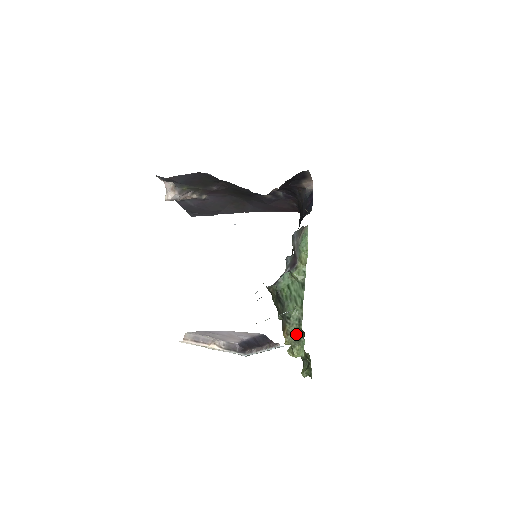
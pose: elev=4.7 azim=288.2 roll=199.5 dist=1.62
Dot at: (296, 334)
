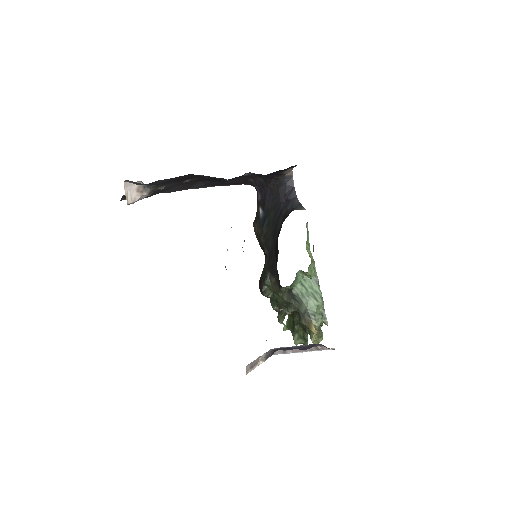
Dot at: occluded
